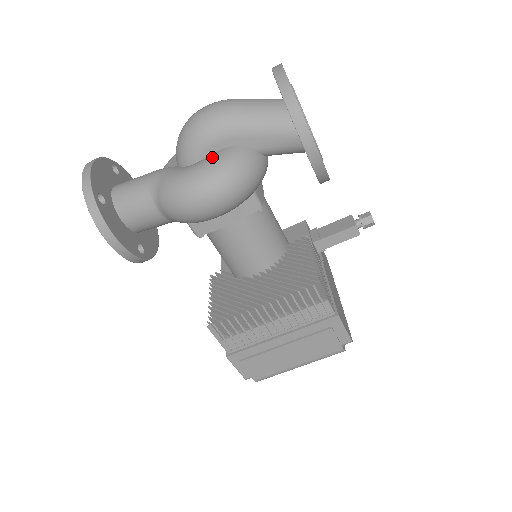
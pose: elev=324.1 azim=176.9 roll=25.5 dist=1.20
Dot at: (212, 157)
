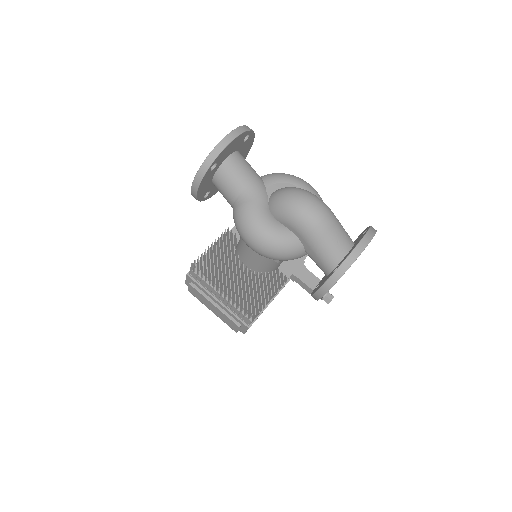
Dot at: (282, 231)
